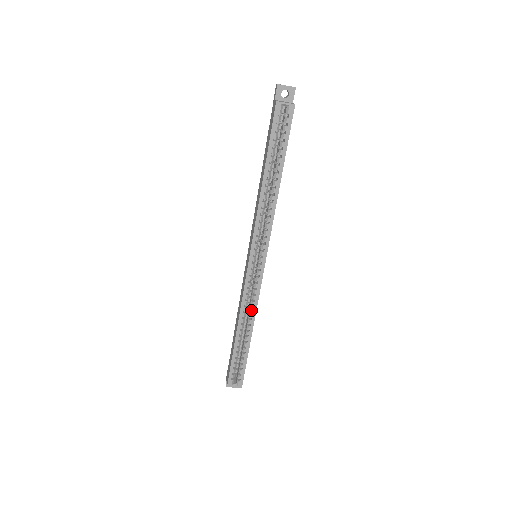
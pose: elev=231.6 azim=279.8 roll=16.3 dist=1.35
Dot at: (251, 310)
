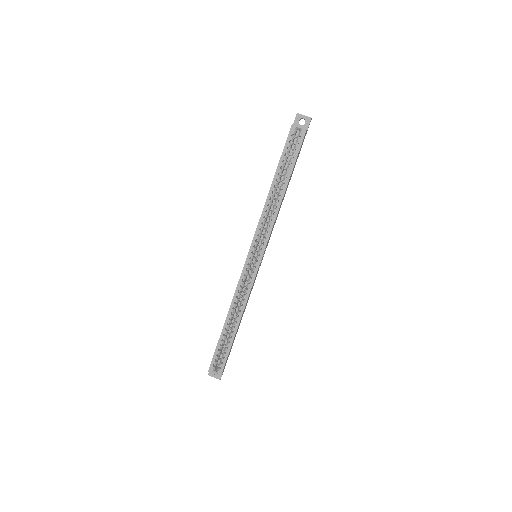
Dot at: (242, 302)
